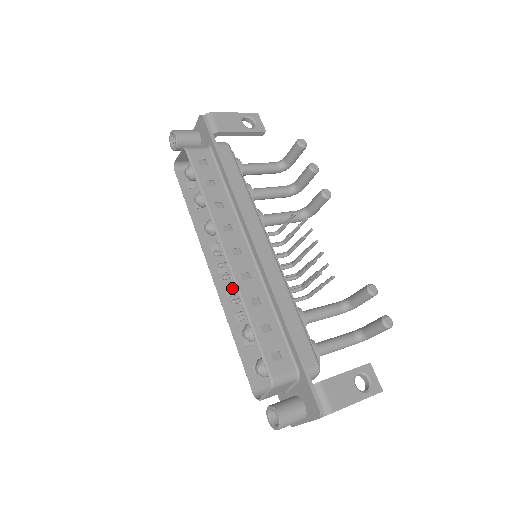
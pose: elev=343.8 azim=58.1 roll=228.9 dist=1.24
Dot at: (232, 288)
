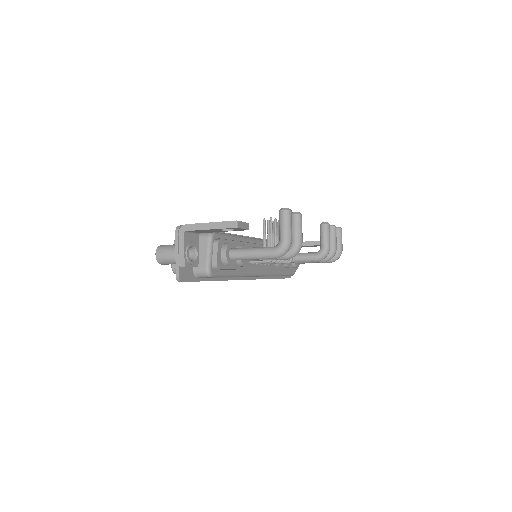
Dot at: occluded
